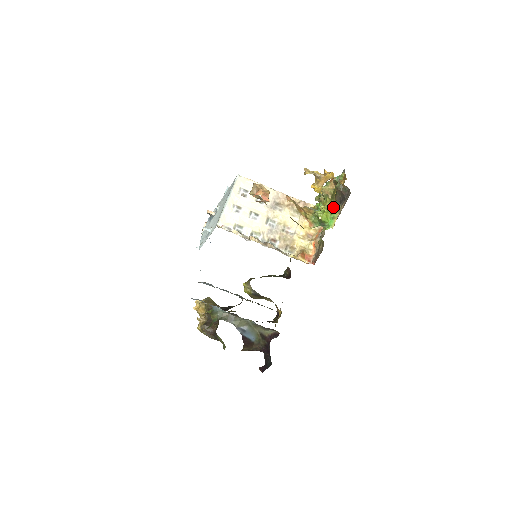
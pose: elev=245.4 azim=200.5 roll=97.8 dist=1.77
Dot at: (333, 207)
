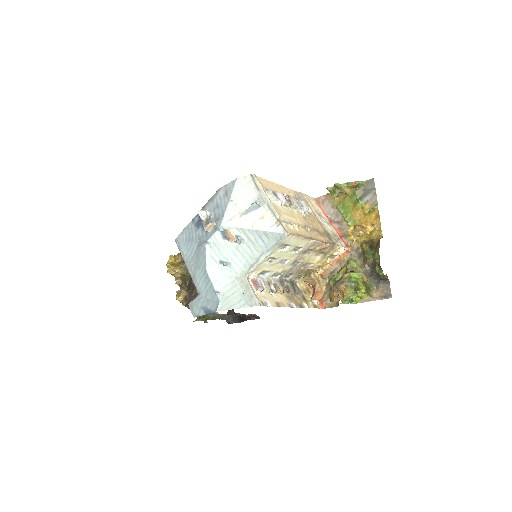
Dot at: occluded
